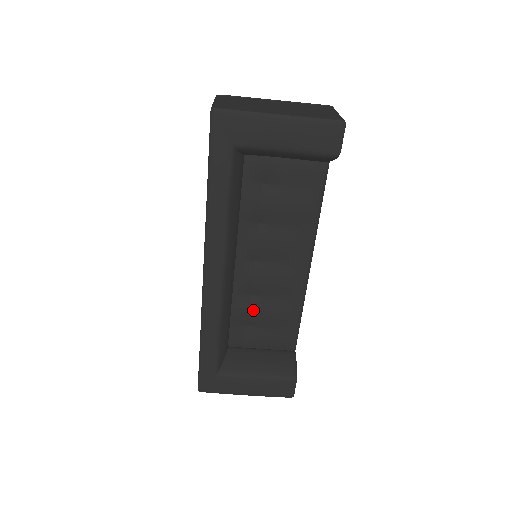
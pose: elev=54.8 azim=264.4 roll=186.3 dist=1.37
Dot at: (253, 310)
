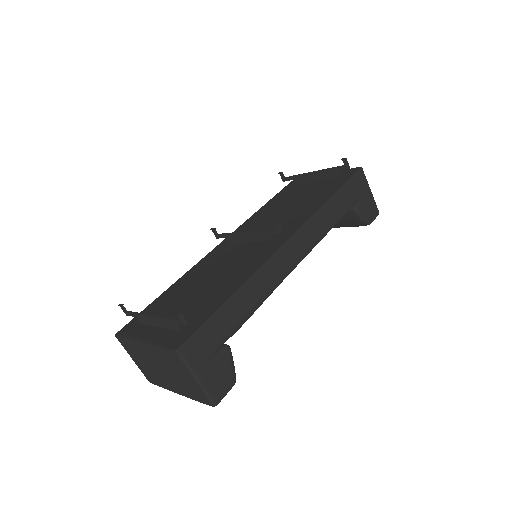
Dot at: occluded
